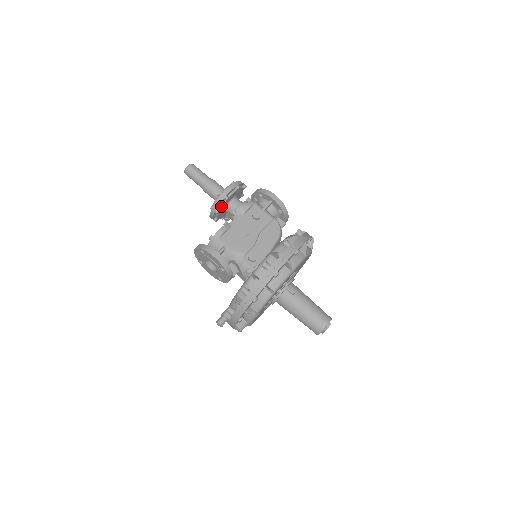
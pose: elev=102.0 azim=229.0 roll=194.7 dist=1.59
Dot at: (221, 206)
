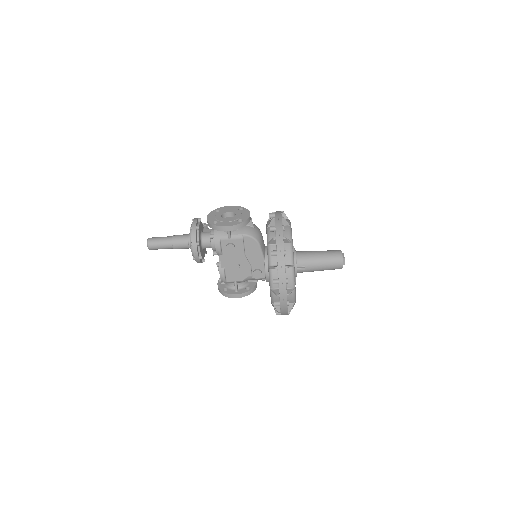
Dot at: (202, 259)
